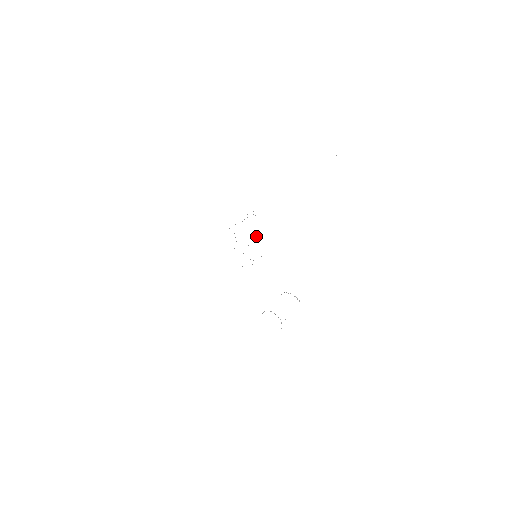
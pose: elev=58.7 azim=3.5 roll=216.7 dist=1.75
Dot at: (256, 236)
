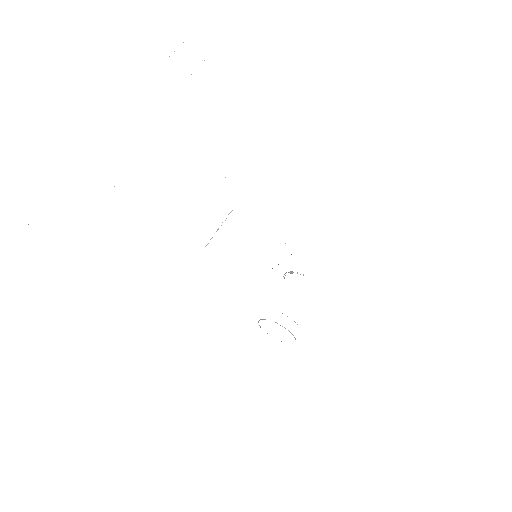
Dot at: occluded
